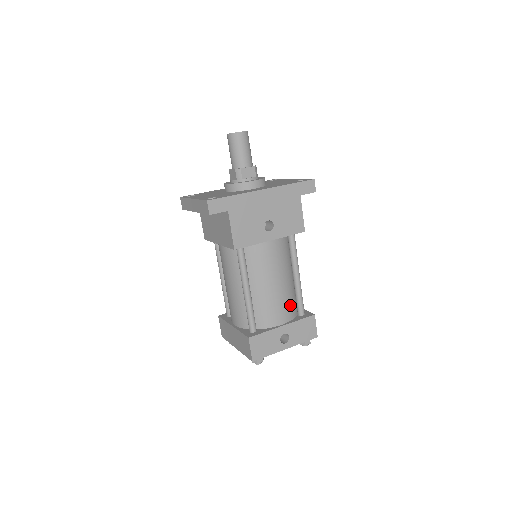
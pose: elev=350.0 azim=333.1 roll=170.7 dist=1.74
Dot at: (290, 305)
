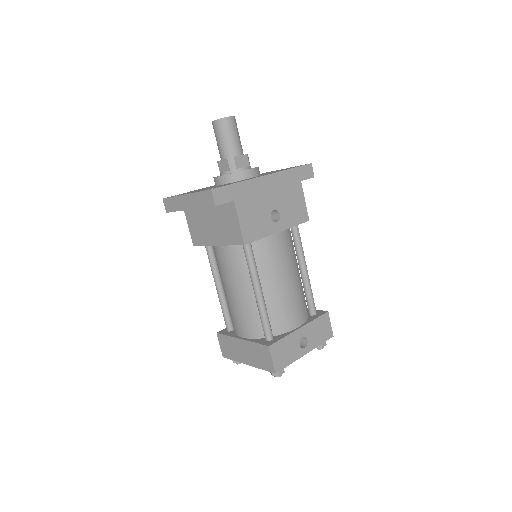
Dot at: (303, 304)
